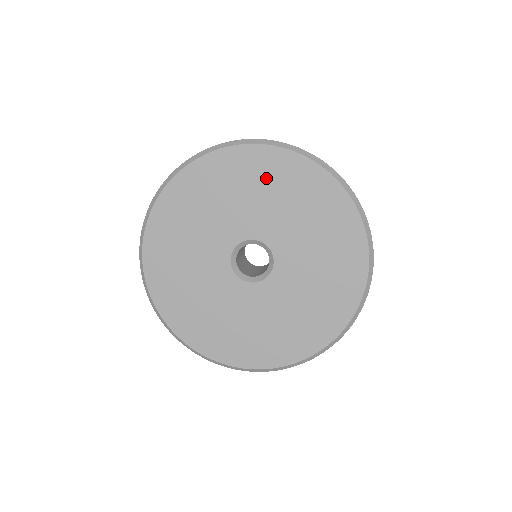
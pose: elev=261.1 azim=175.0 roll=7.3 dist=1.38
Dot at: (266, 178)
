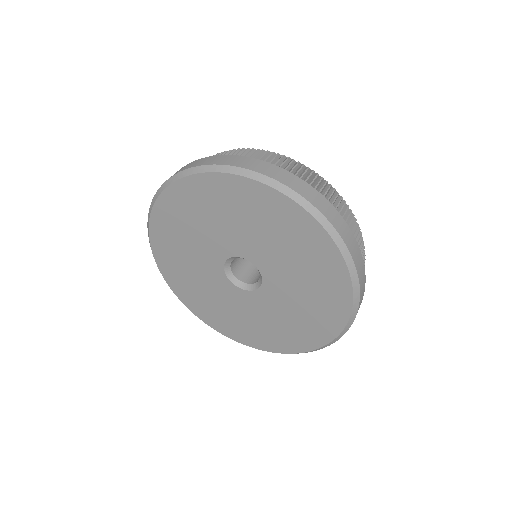
Dot at: (290, 233)
